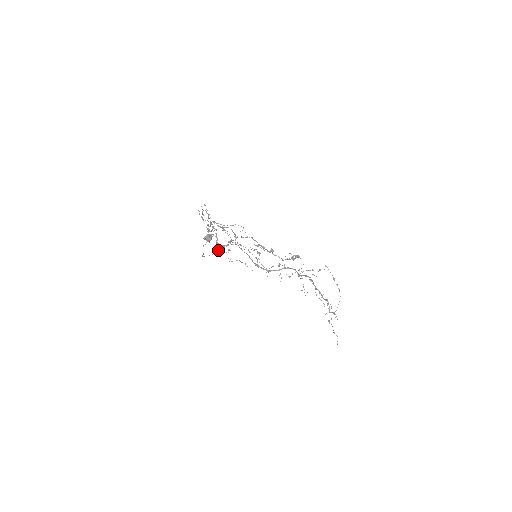
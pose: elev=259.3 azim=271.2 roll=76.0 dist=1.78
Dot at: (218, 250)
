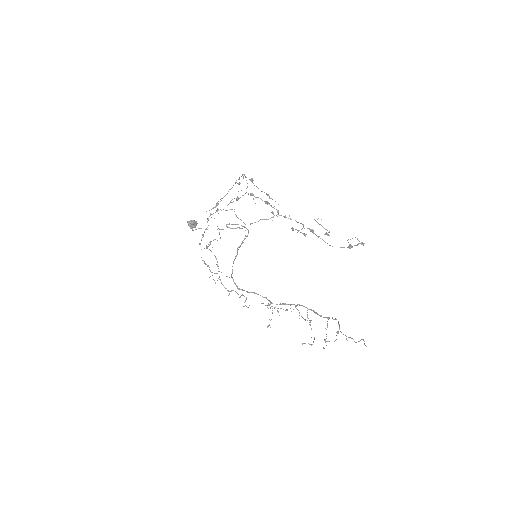
Dot at: occluded
